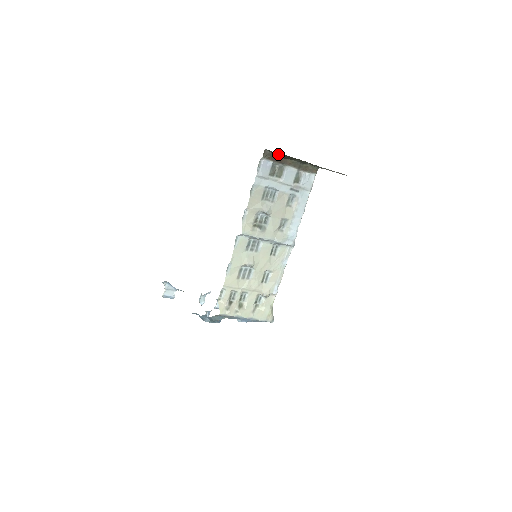
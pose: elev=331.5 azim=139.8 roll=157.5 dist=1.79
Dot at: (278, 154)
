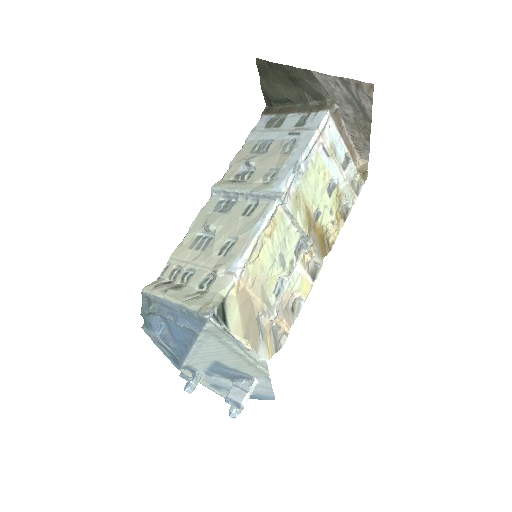
Dot at: (262, 89)
